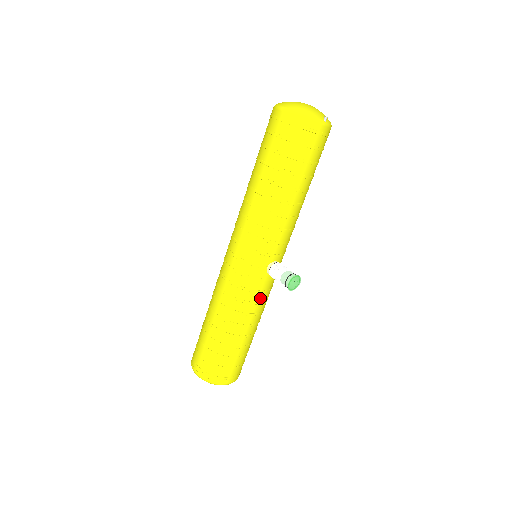
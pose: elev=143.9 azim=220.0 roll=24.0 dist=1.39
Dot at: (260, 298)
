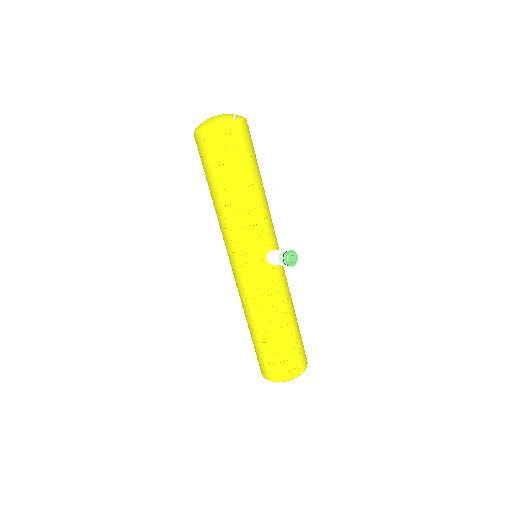
Dot at: (278, 287)
